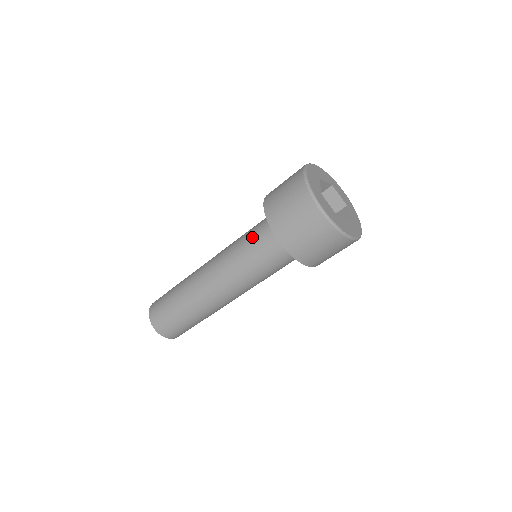
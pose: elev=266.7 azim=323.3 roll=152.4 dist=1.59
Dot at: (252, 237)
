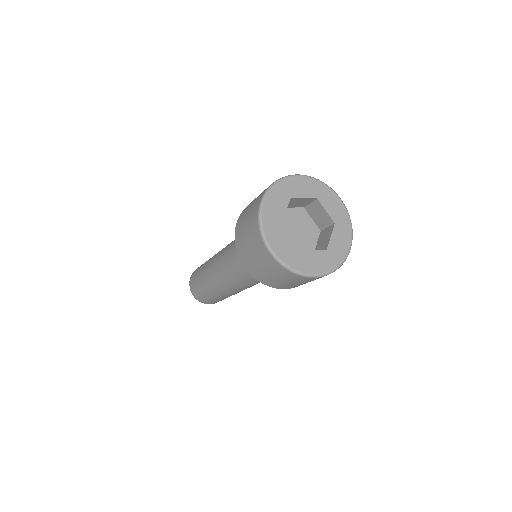
Dot at: occluded
